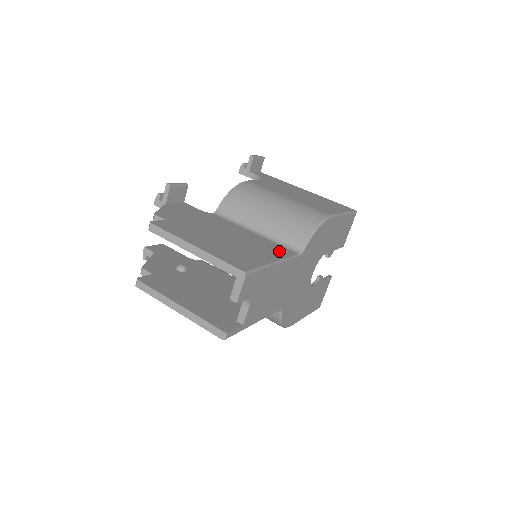
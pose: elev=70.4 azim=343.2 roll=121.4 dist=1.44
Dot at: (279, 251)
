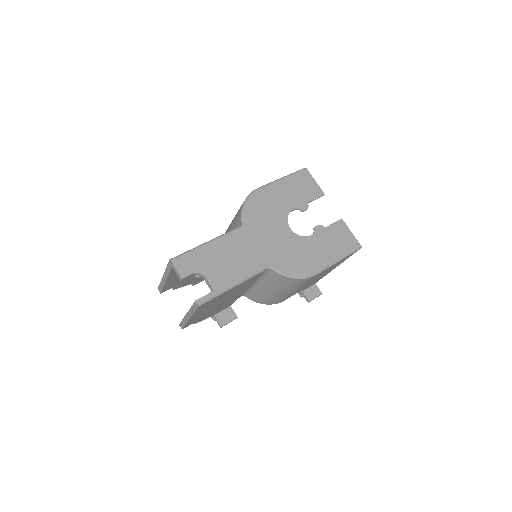
Dot at: occluded
